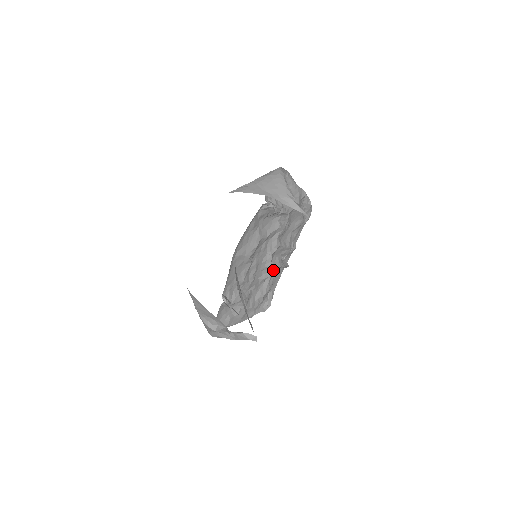
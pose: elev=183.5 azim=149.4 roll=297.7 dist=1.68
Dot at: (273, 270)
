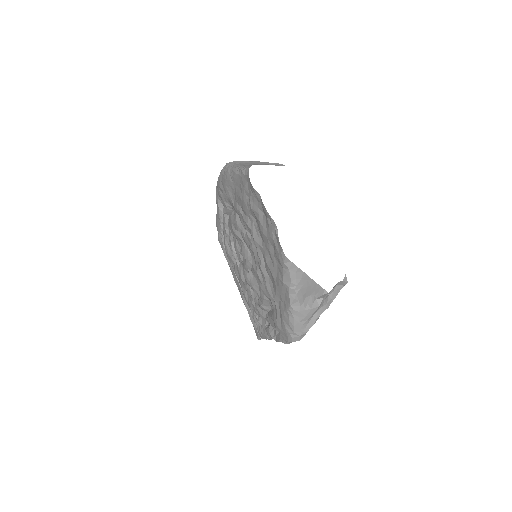
Dot at: occluded
